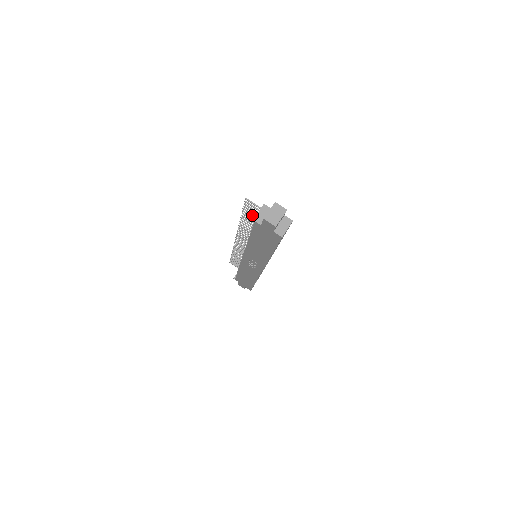
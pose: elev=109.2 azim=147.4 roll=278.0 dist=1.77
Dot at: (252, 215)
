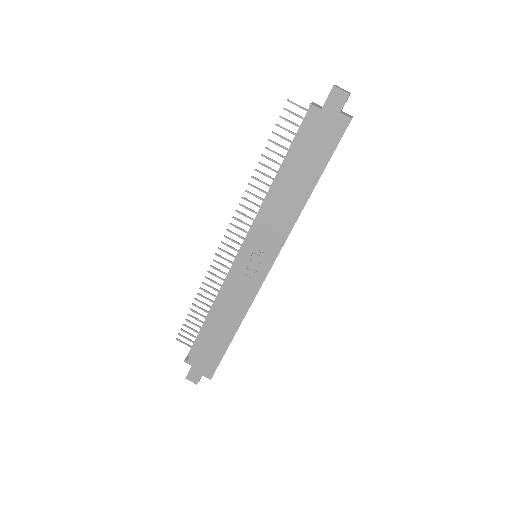
Dot at: (285, 139)
